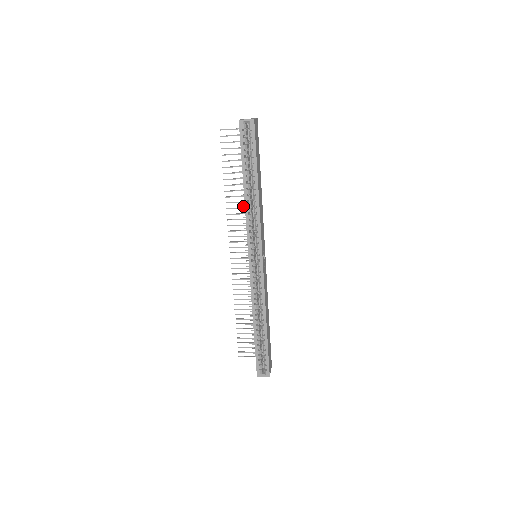
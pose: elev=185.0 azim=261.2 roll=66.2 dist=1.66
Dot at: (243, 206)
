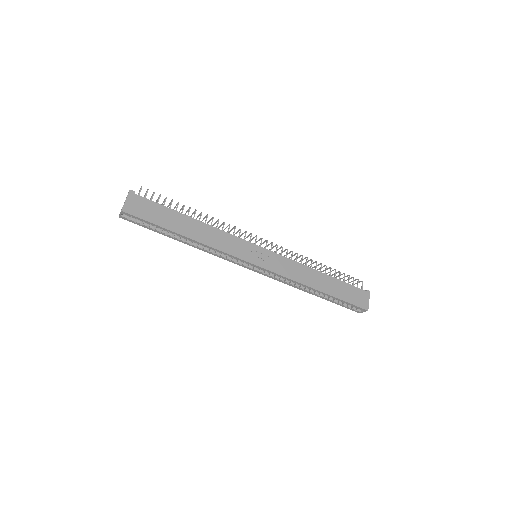
Dot at: occluded
